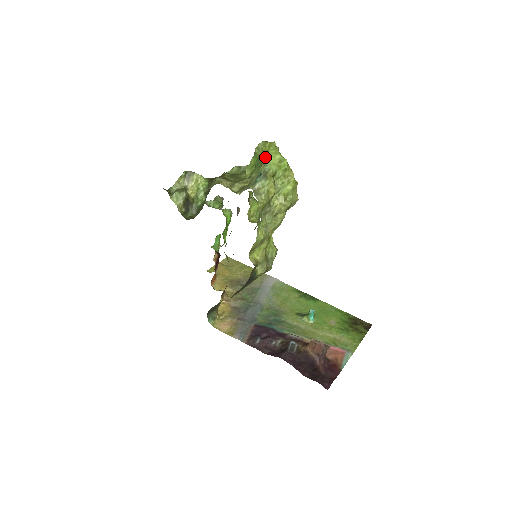
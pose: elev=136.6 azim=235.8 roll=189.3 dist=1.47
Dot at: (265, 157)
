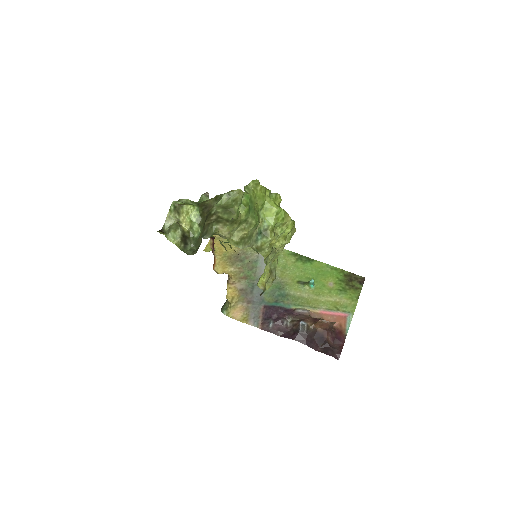
Dot at: (261, 212)
